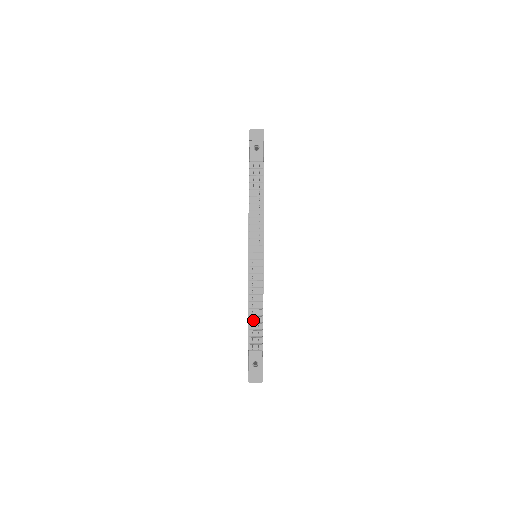
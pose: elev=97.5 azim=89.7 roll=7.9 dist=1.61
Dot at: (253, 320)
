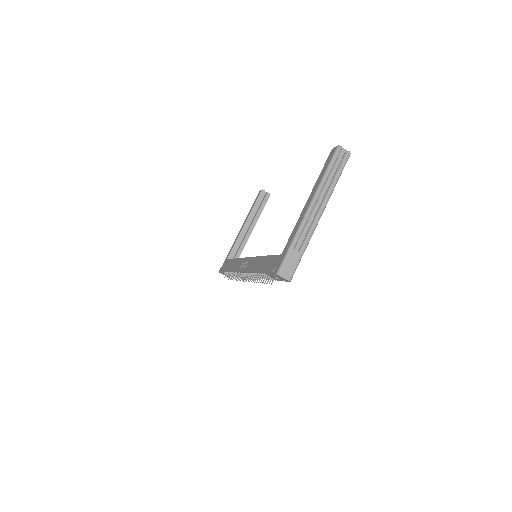
Dot at: occluded
